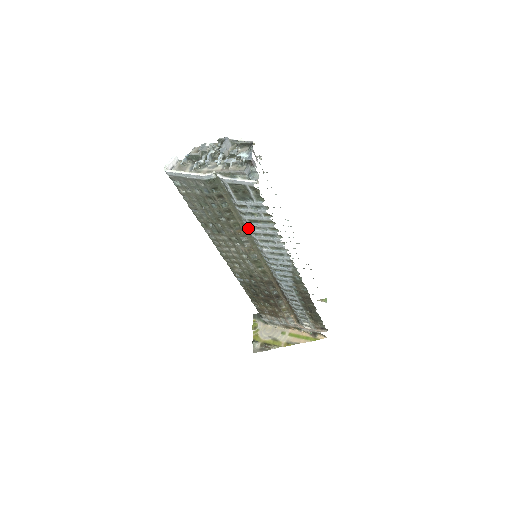
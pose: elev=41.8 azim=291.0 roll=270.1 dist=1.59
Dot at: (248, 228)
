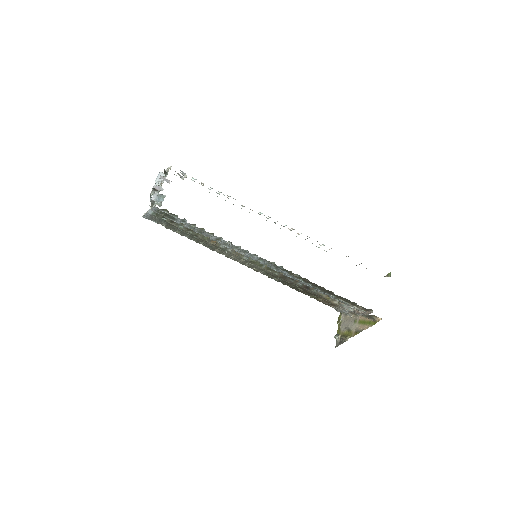
Dot at: occluded
